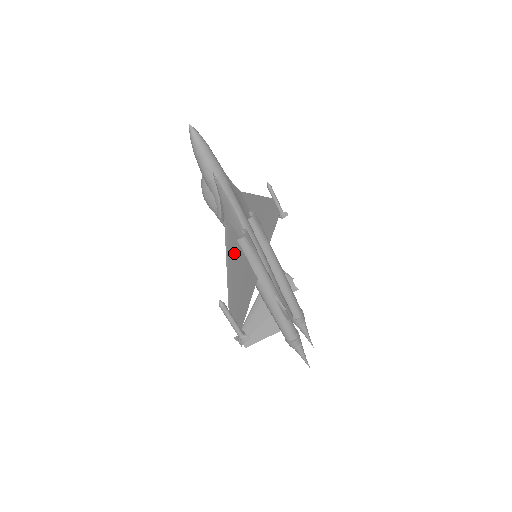
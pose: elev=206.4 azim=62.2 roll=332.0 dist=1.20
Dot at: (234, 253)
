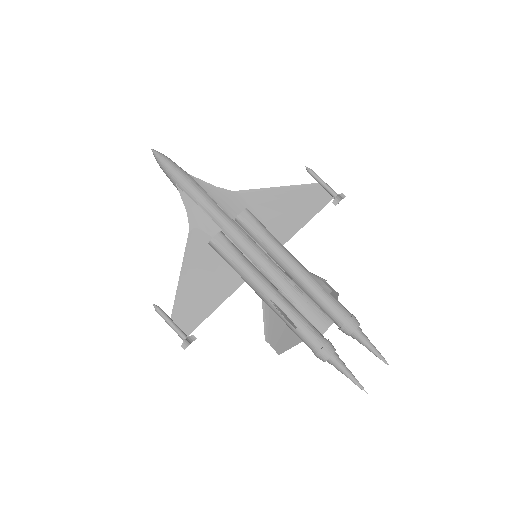
Dot at: (199, 258)
